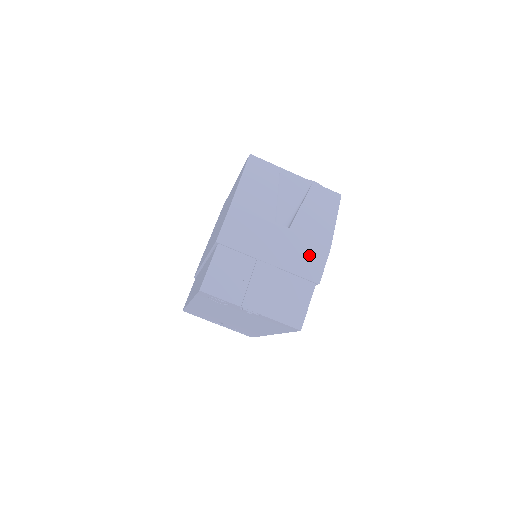
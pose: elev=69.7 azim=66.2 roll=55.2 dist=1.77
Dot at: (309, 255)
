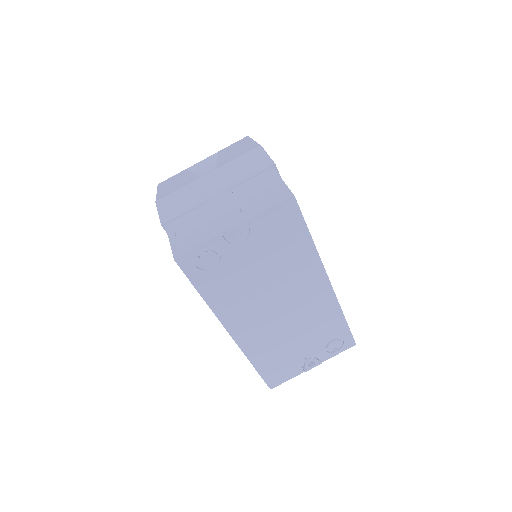
Dot at: (247, 162)
